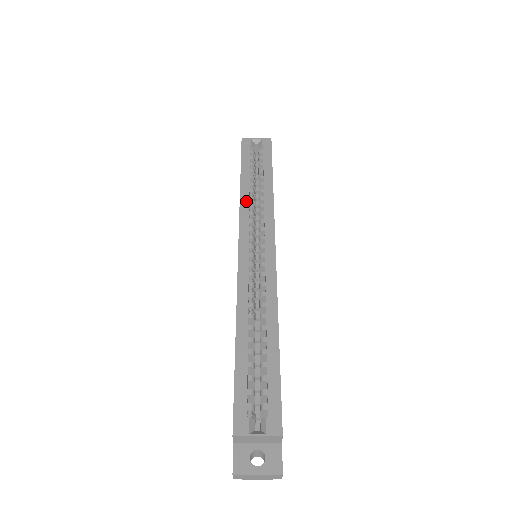
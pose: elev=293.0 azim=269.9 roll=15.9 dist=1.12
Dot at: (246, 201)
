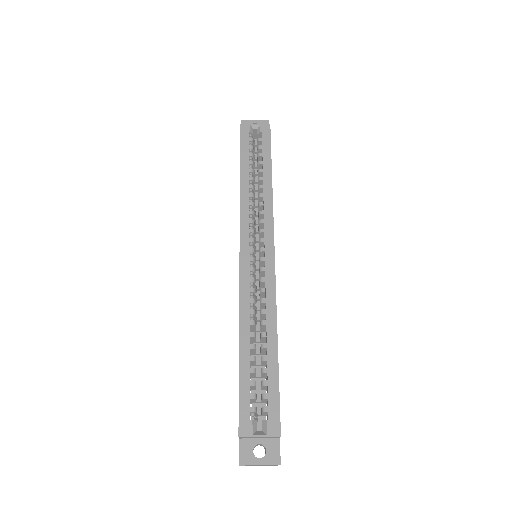
Dot at: (246, 199)
